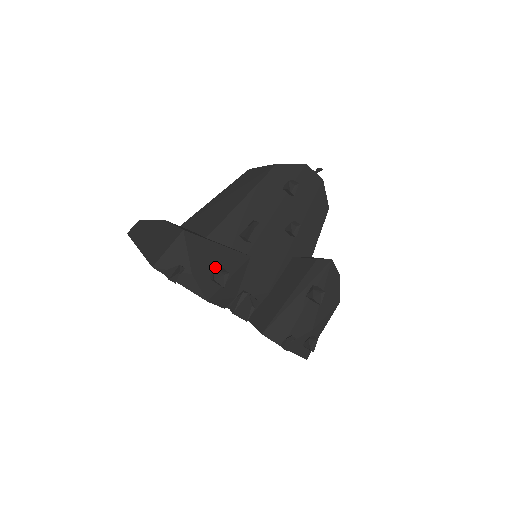
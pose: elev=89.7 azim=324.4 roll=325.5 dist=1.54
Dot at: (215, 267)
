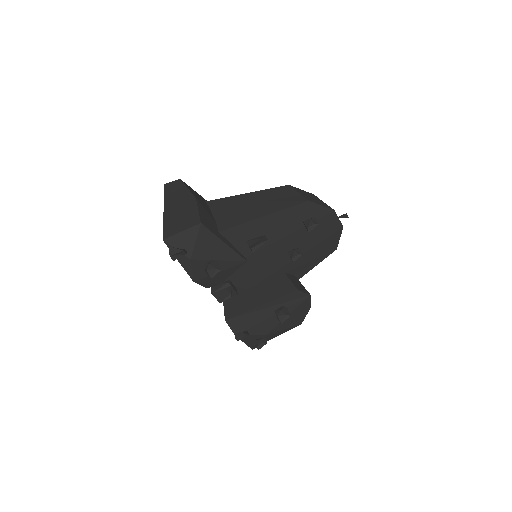
Dot at: (212, 260)
